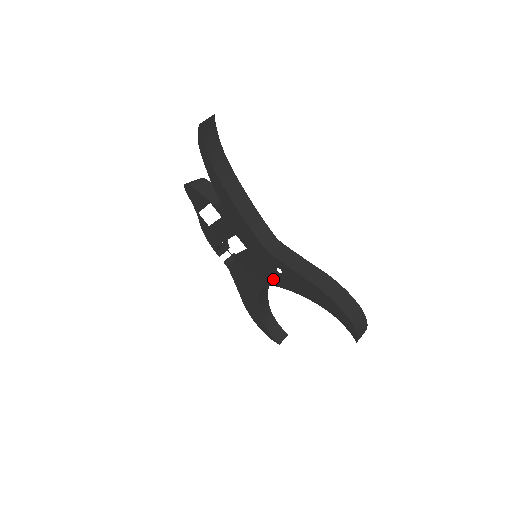
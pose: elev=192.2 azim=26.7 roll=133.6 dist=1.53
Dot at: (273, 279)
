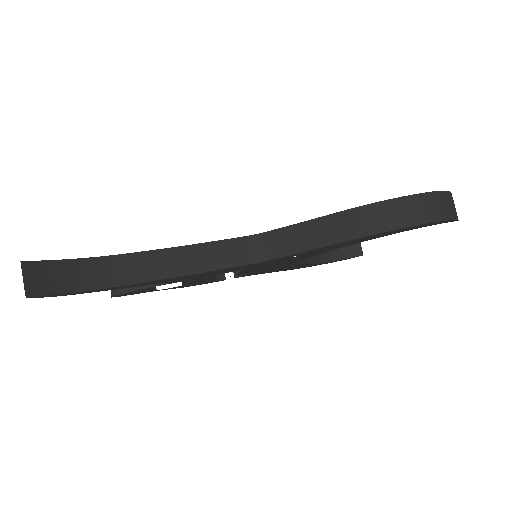
Dot at: occluded
